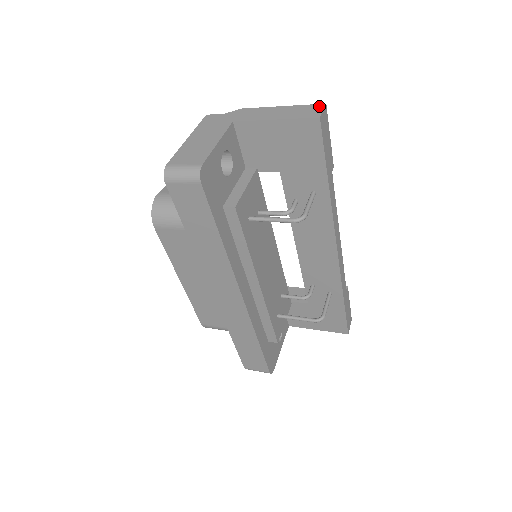
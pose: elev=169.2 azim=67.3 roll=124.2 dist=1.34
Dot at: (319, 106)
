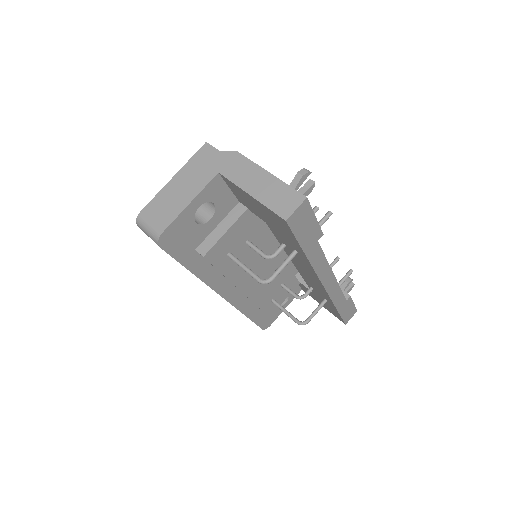
Dot at: (298, 198)
